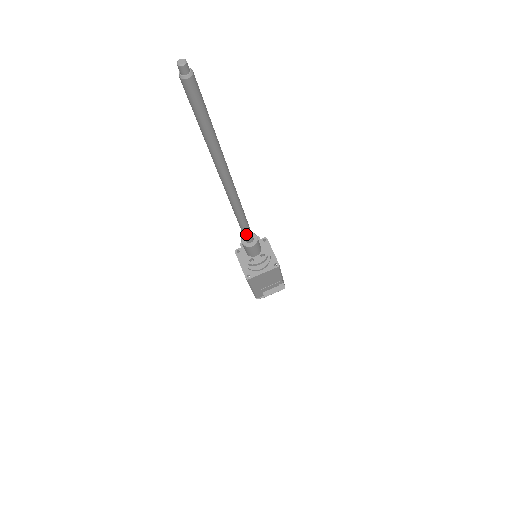
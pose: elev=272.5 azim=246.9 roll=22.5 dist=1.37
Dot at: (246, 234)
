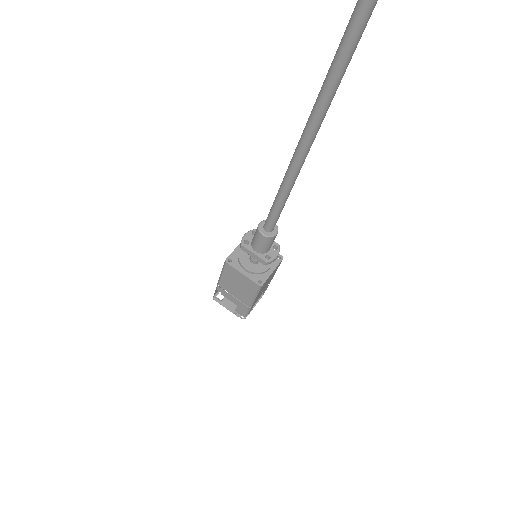
Dot at: (278, 217)
